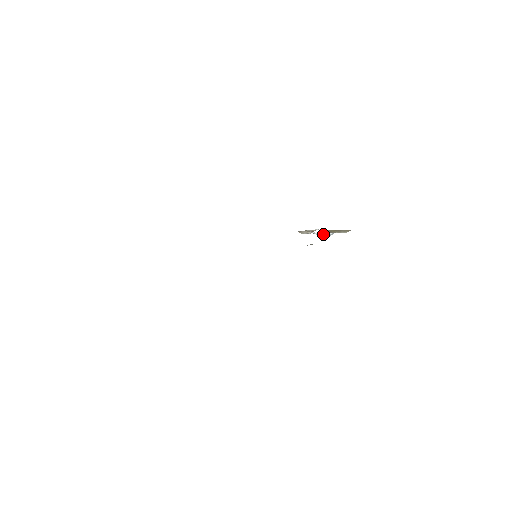
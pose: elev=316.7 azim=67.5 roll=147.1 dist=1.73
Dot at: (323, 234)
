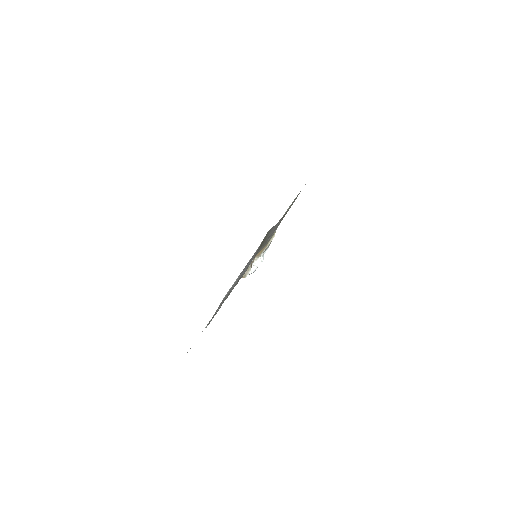
Dot at: (259, 261)
